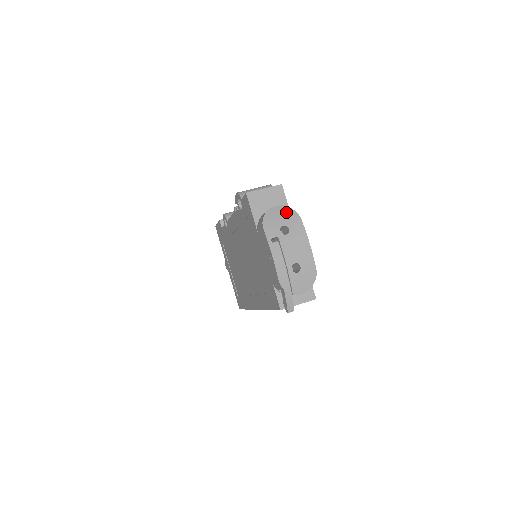
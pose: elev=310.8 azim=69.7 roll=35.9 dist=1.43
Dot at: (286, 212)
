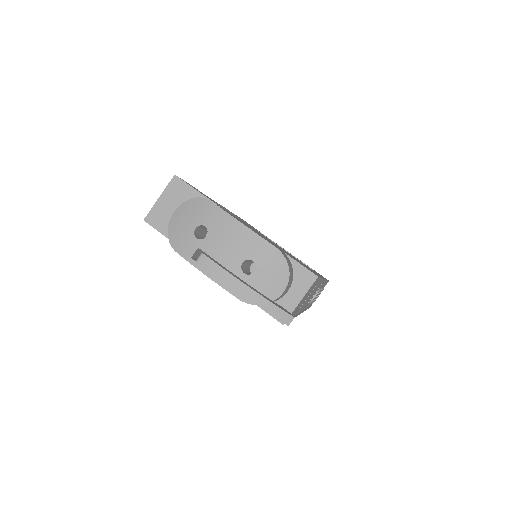
Dot at: (189, 208)
